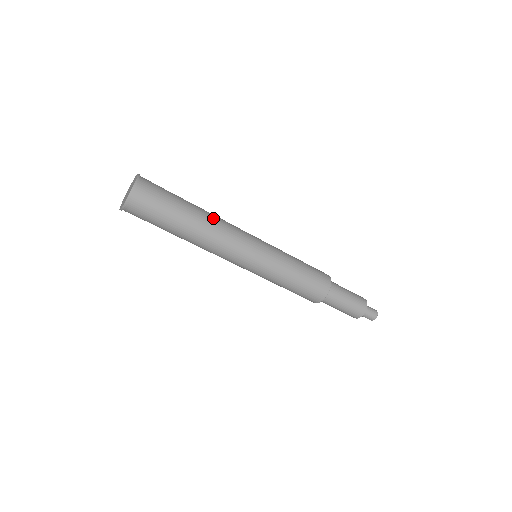
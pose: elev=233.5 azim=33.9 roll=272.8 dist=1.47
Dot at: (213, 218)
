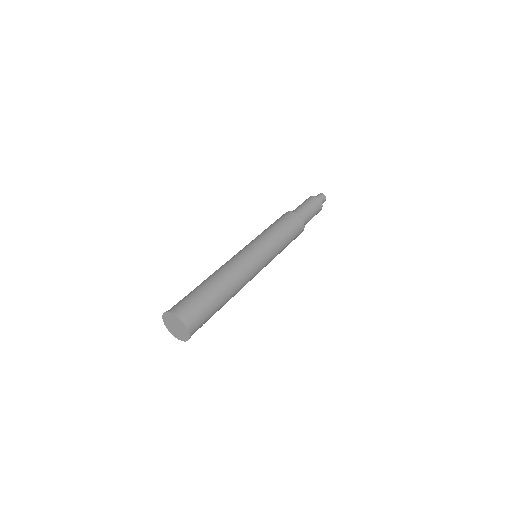
Dot at: (227, 274)
